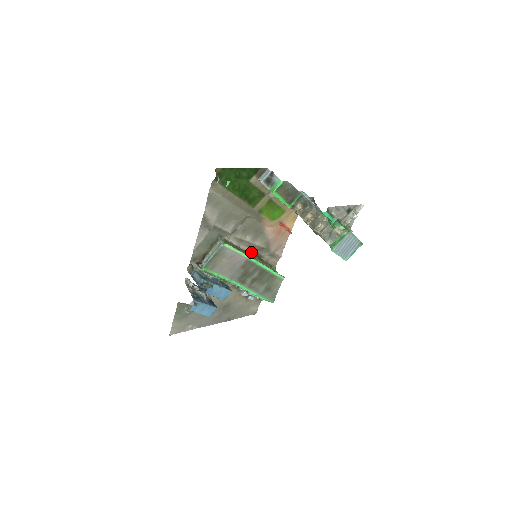
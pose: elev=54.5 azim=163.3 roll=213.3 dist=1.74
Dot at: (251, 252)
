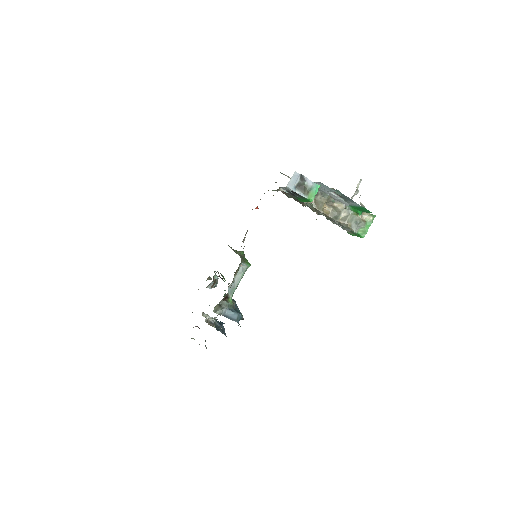
Dot at: occluded
